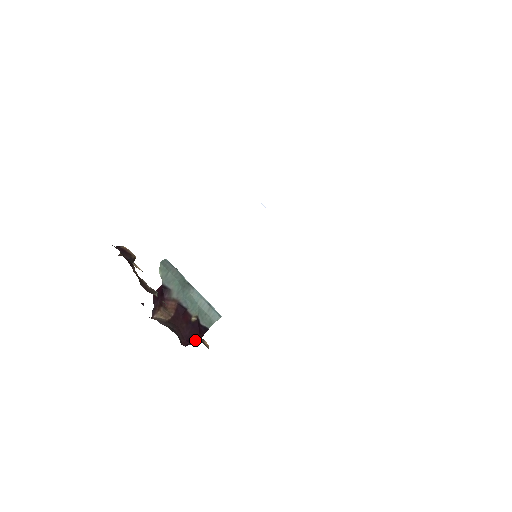
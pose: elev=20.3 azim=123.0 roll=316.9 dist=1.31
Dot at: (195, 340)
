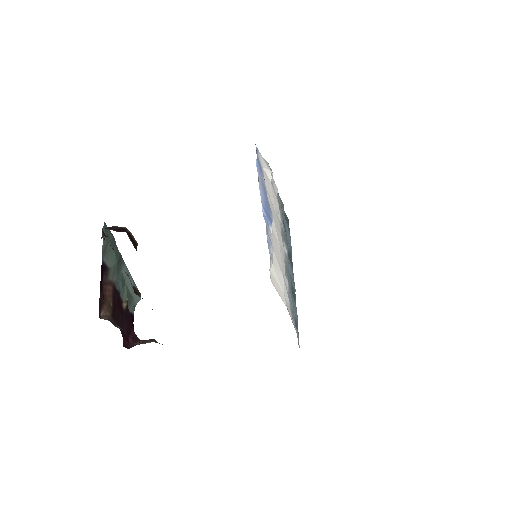
Dot at: (134, 337)
